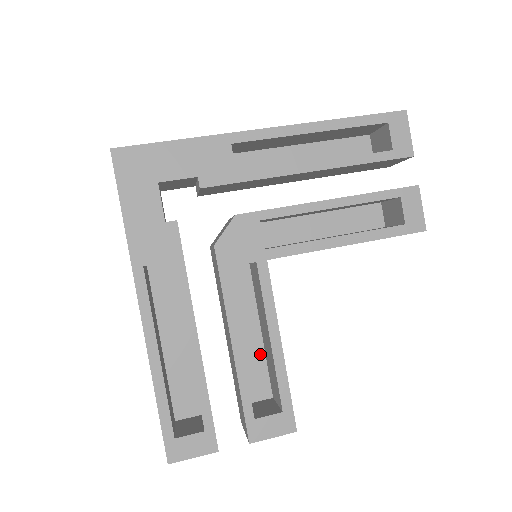
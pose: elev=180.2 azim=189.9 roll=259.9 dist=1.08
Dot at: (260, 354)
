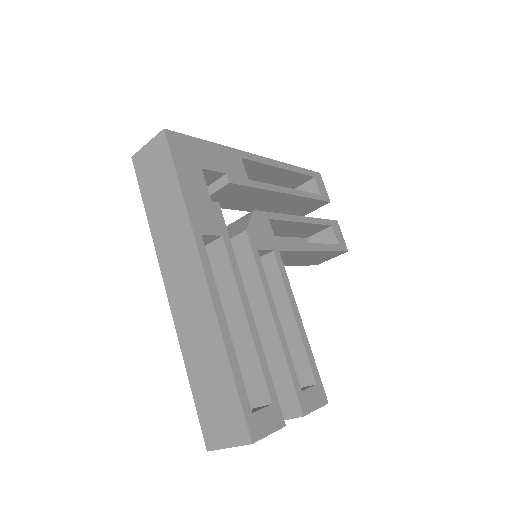
Dot at: occluded
